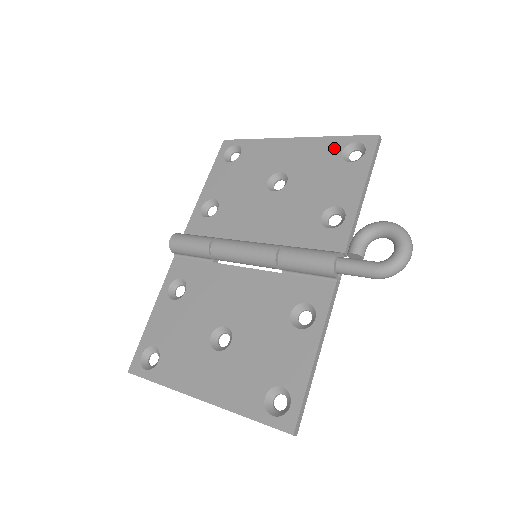
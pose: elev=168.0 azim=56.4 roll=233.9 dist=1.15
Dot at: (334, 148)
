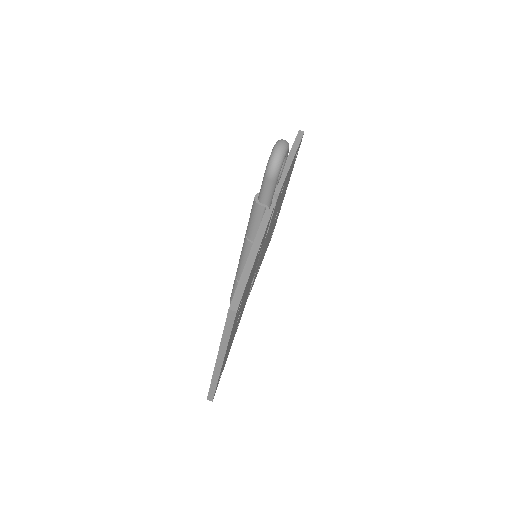
Dot at: occluded
